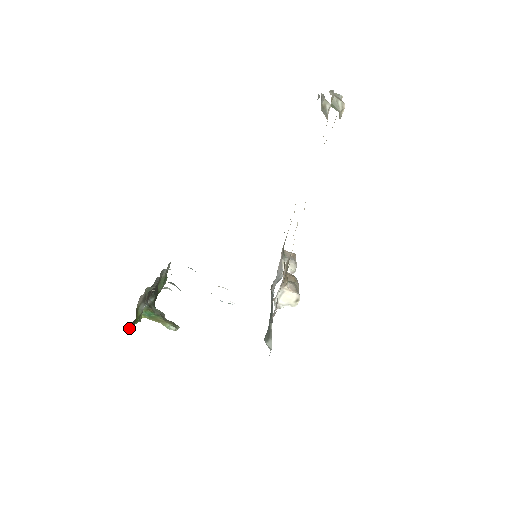
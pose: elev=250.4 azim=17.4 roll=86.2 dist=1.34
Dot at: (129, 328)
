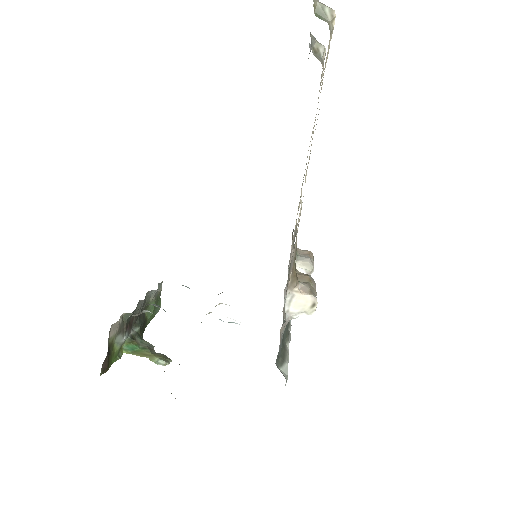
Dot at: (101, 368)
